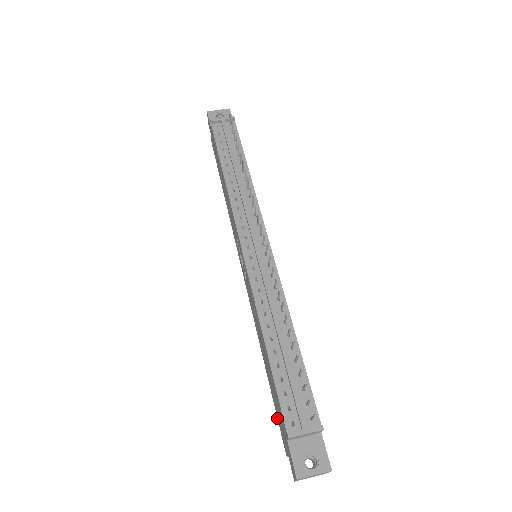
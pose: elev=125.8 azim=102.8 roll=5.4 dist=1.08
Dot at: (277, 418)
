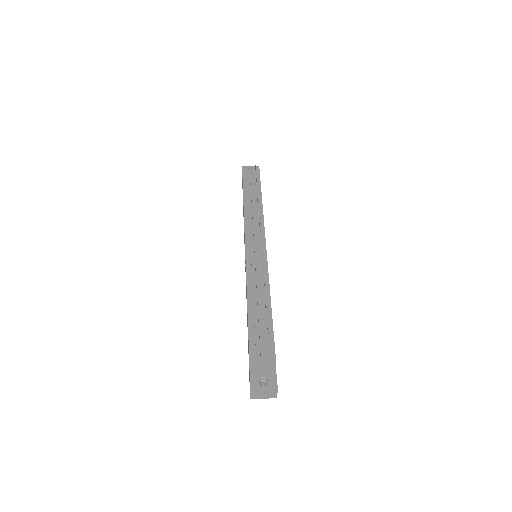
Dot at: occluded
